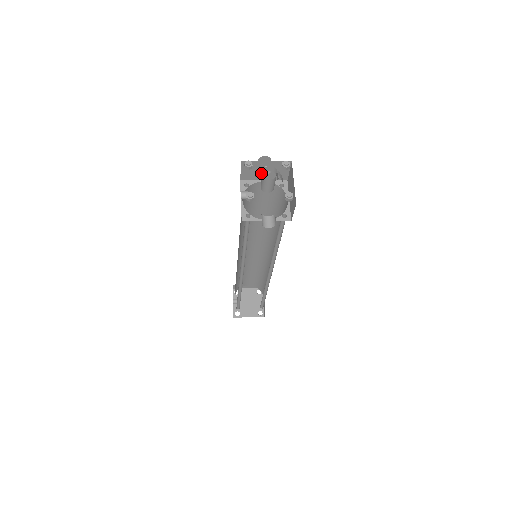
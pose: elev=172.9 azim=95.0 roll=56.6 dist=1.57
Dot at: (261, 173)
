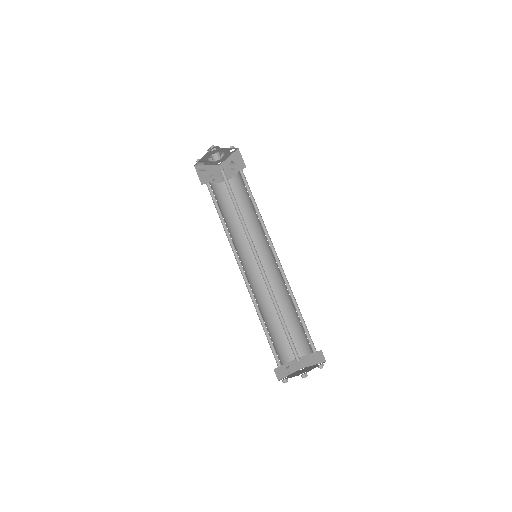
Dot at: (232, 170)
